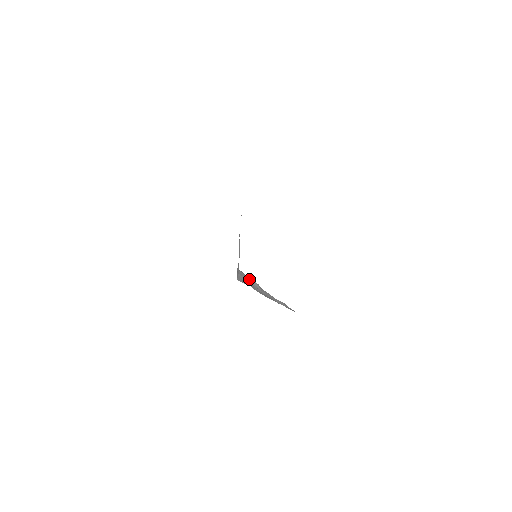
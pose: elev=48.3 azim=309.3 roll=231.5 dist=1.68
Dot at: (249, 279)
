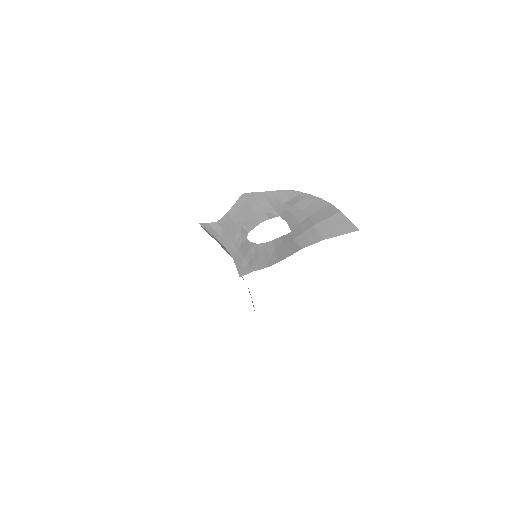
Dot at: occluded
